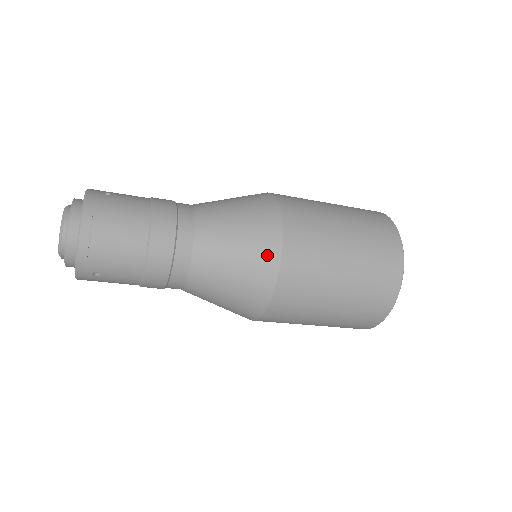
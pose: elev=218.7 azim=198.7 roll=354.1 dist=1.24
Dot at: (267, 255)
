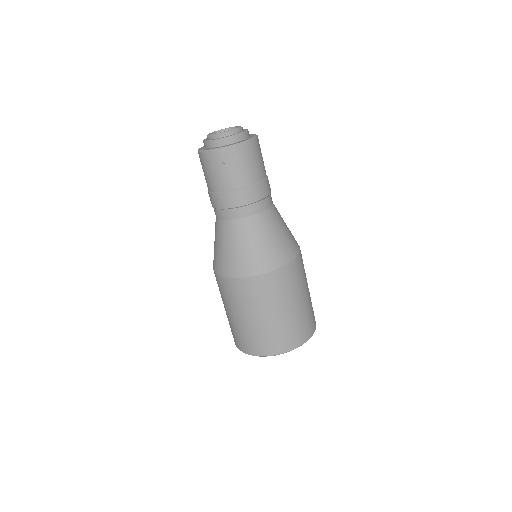
Dot at: (285, 254)
